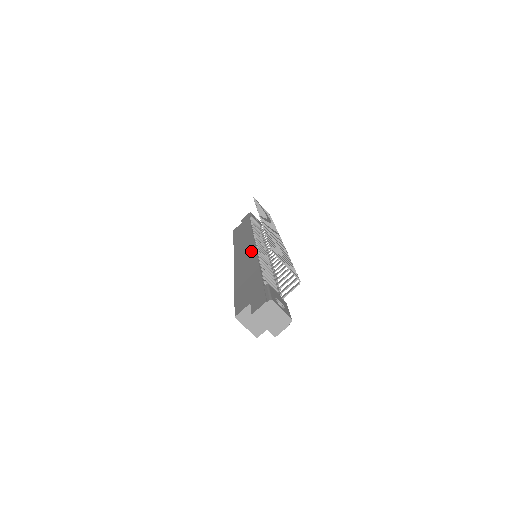
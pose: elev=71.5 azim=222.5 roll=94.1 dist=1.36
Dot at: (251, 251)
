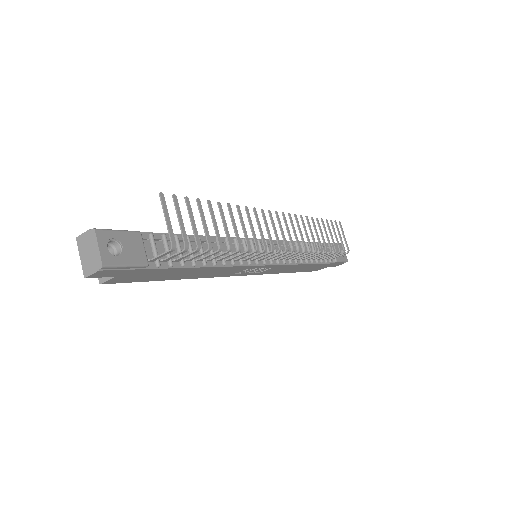
Dot at: occluded
